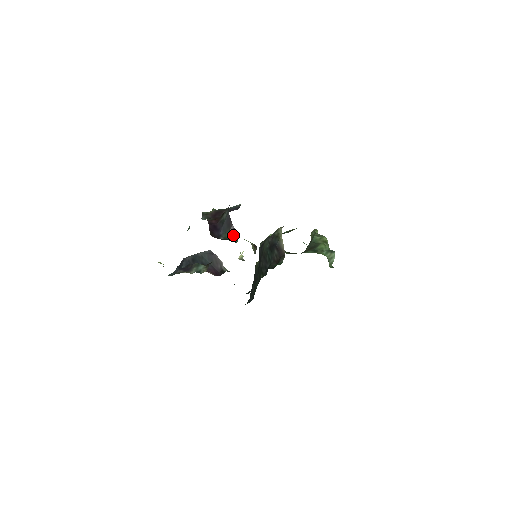
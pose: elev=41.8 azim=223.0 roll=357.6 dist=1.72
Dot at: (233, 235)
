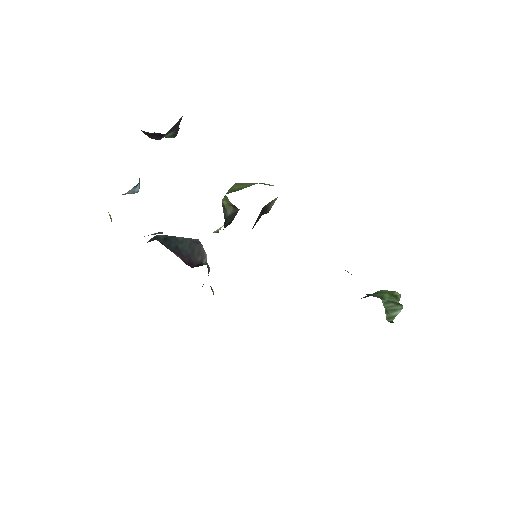
Dot at: (172, 134)
